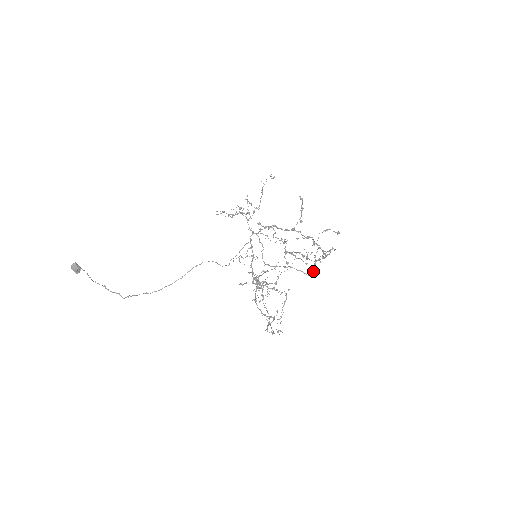
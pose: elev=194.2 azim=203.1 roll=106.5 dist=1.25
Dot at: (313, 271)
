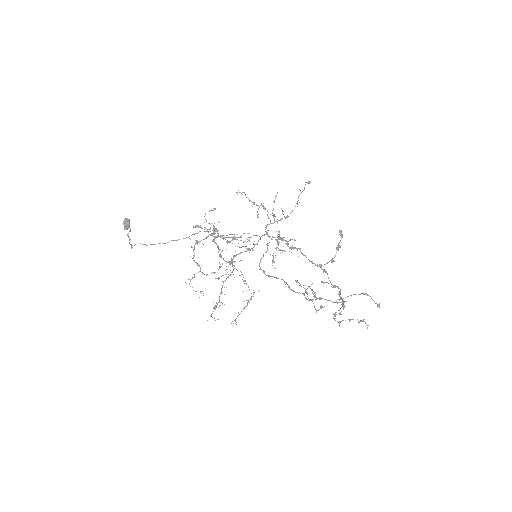
Dot at: (302, 293)
